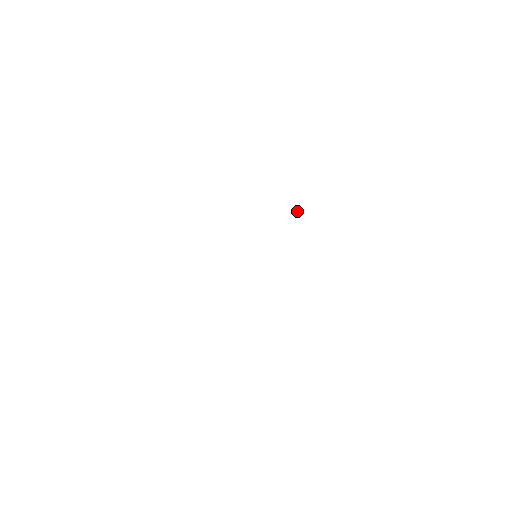
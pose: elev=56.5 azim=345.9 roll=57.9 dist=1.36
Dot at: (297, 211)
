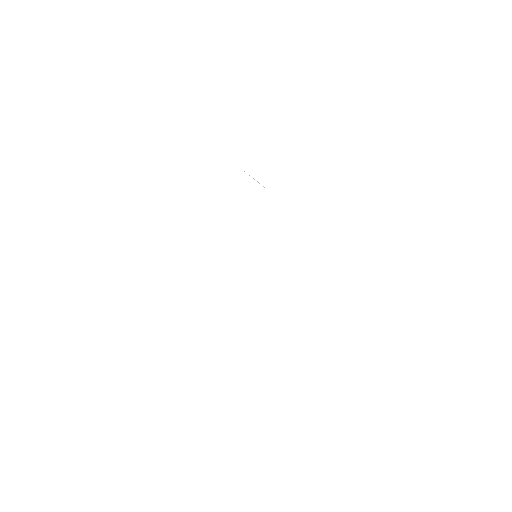
Dot at: occluded
